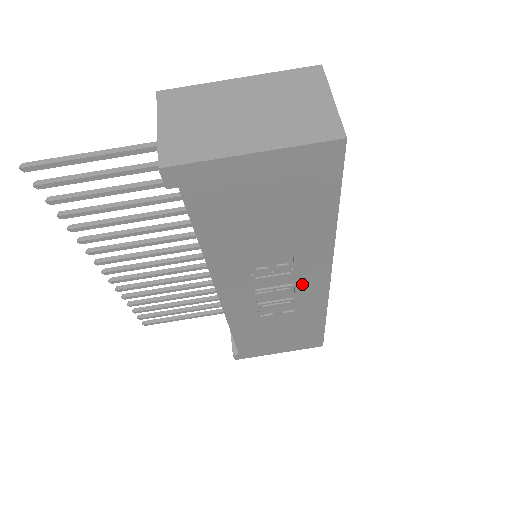
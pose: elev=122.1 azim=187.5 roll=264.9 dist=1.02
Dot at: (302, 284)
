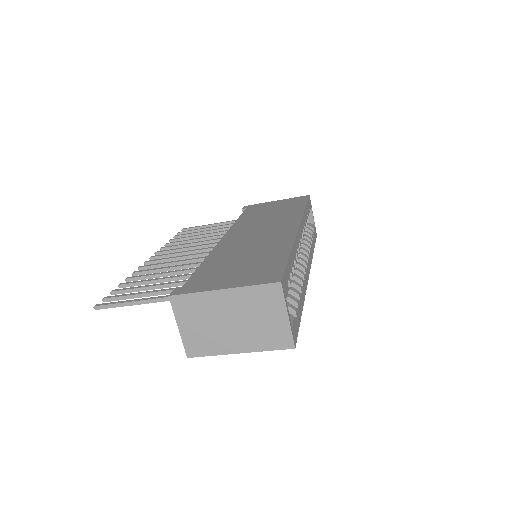
Dot at: occluded
